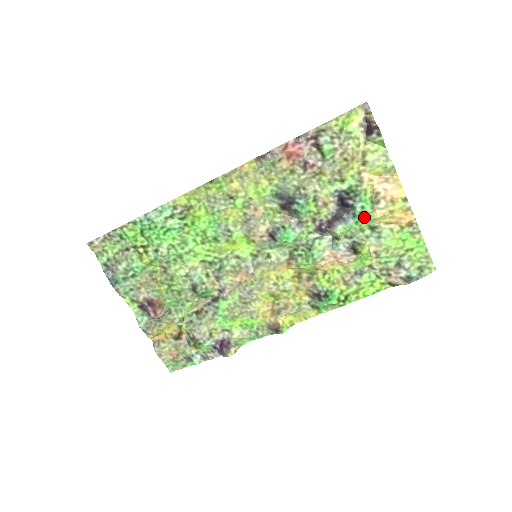
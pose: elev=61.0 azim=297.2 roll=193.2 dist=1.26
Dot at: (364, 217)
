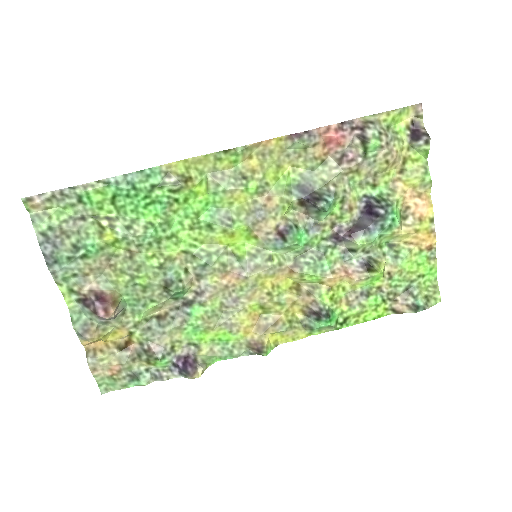
Dot at: (390, 231)
